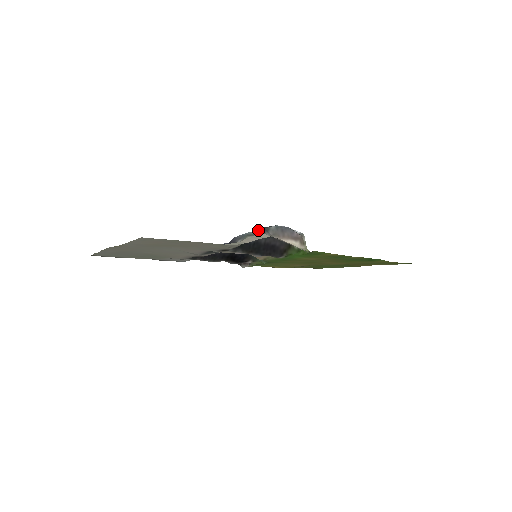
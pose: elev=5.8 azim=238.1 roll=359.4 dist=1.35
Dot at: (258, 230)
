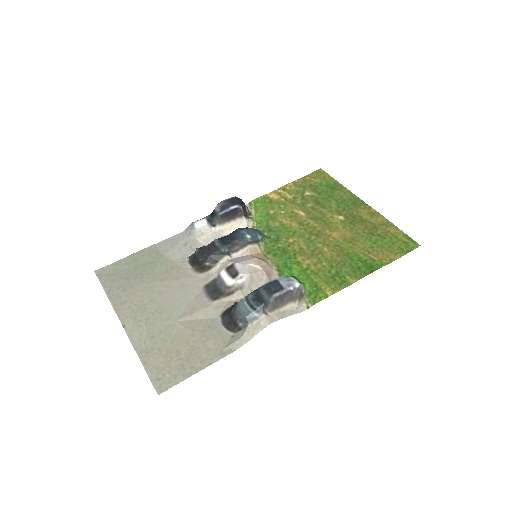
Dot at: (257, 309)
